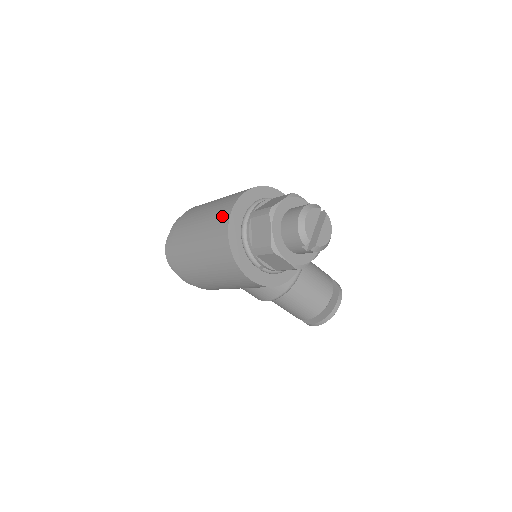
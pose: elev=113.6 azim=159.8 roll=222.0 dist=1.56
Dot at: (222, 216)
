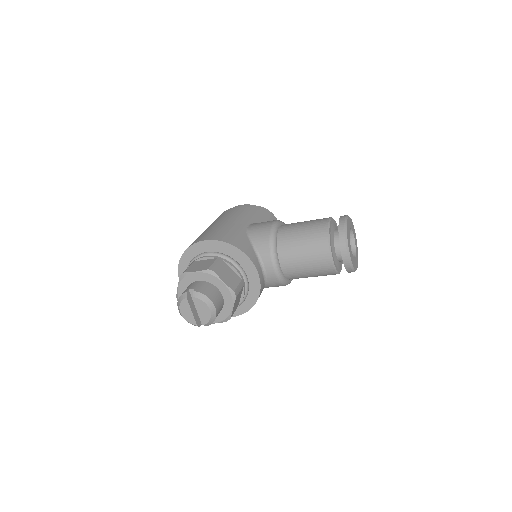
Dot at: occluded
